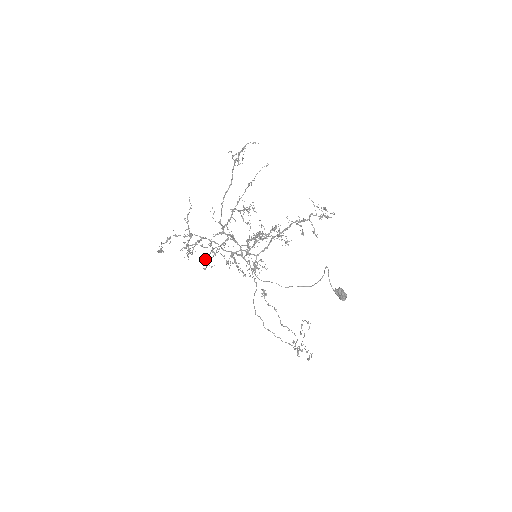
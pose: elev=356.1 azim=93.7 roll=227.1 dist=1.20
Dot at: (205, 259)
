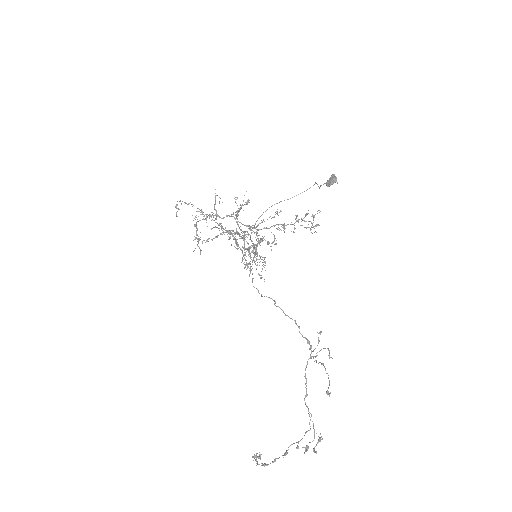
Dot at: occluded
